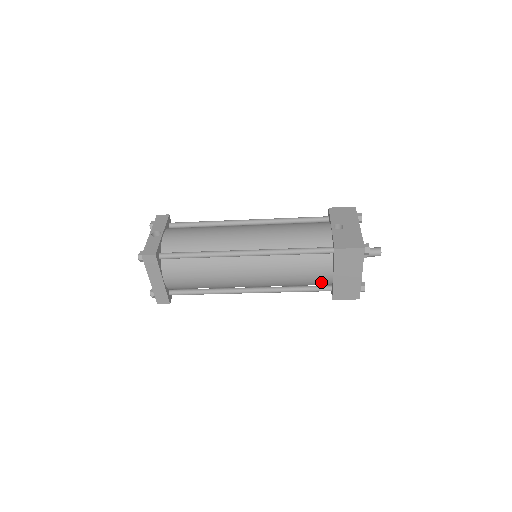
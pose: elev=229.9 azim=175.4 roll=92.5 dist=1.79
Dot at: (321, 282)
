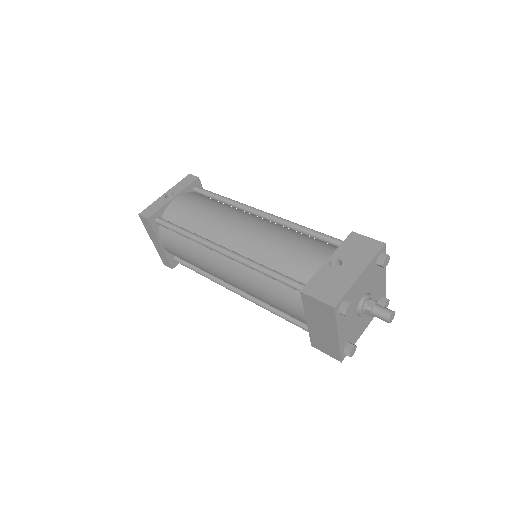
Dot at: (299, 320)
